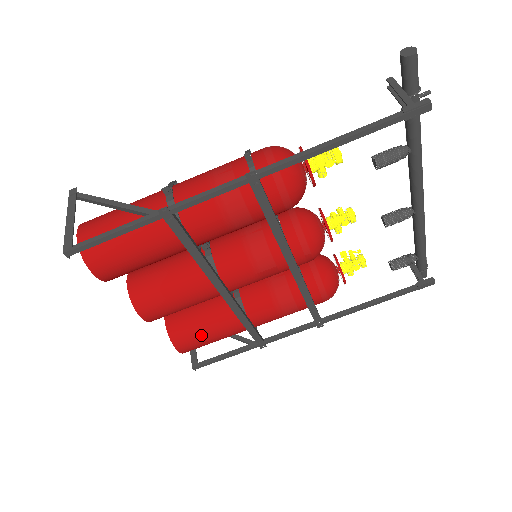
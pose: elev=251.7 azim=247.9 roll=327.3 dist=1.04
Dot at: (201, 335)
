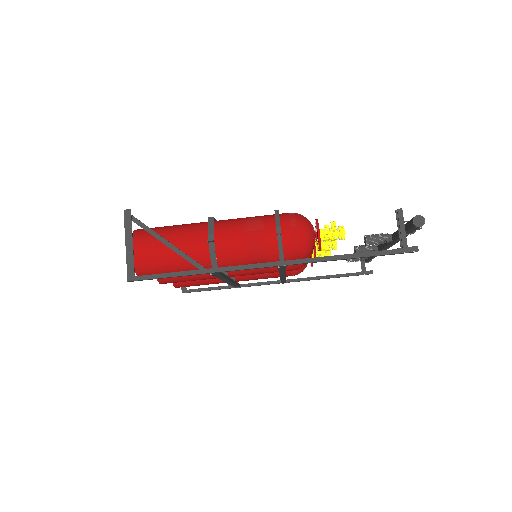
Dot at: (197, 283)
